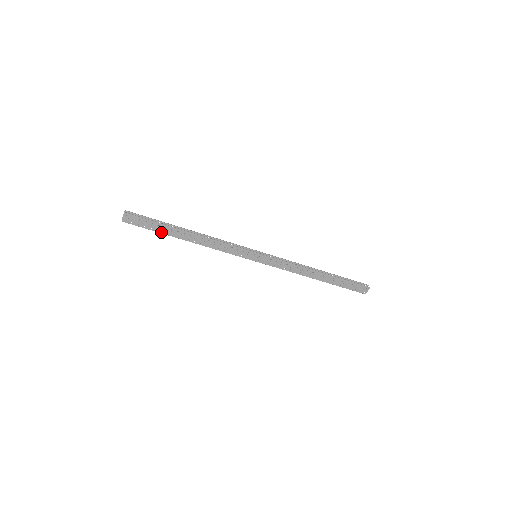
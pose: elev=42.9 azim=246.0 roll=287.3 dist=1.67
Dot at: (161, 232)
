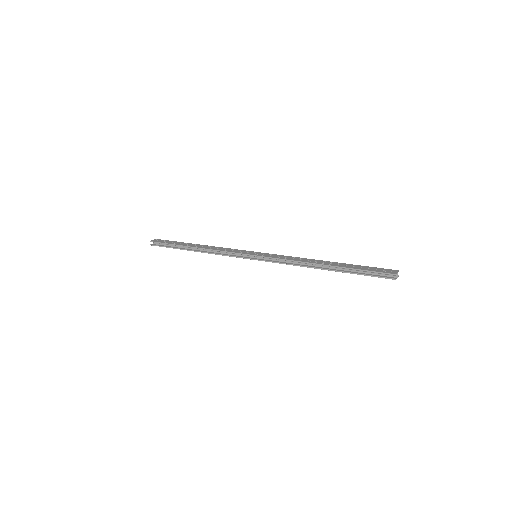
Dot at: (181, 247)
